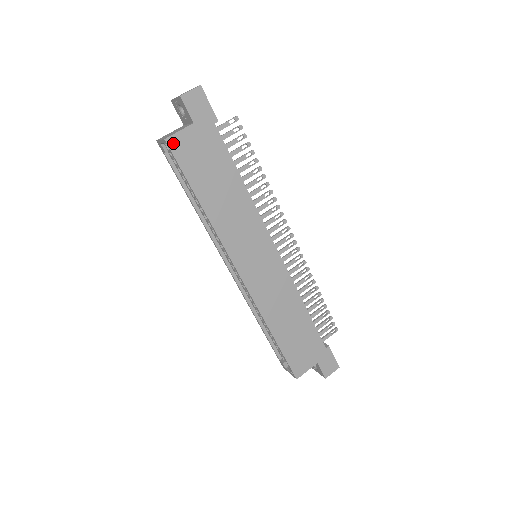
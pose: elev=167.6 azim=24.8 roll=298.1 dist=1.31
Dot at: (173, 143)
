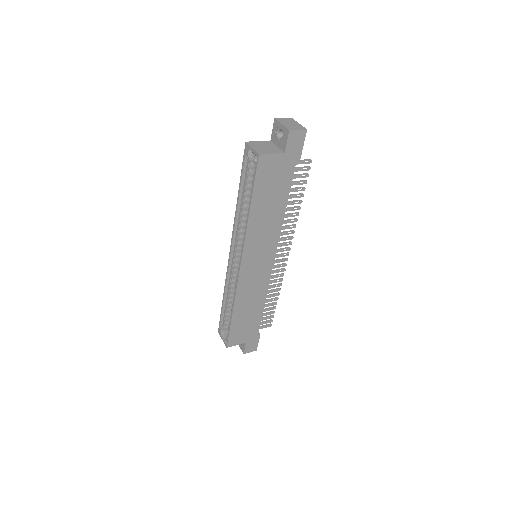
Dot at: (262, 160)
